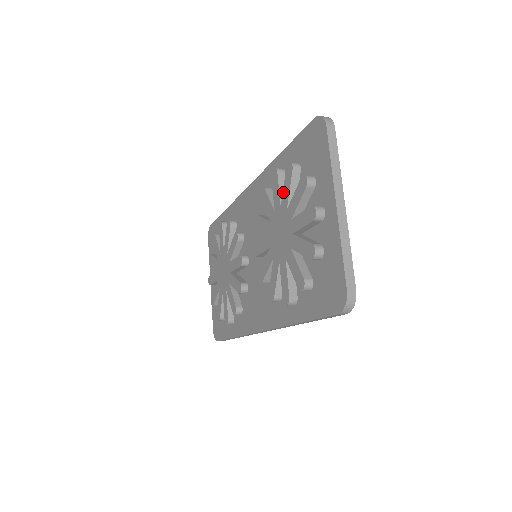
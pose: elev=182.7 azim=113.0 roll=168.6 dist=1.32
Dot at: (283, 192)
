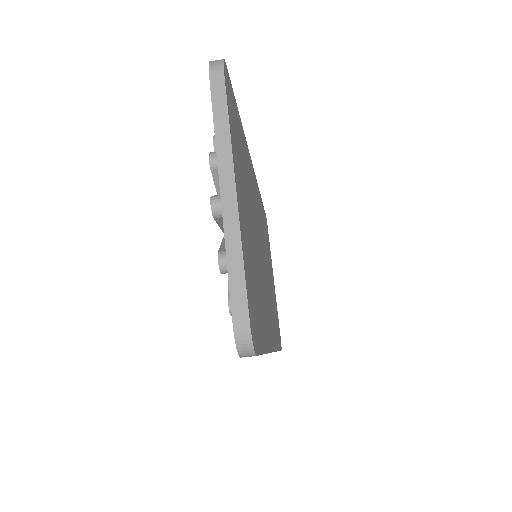
Dot at: occluded
